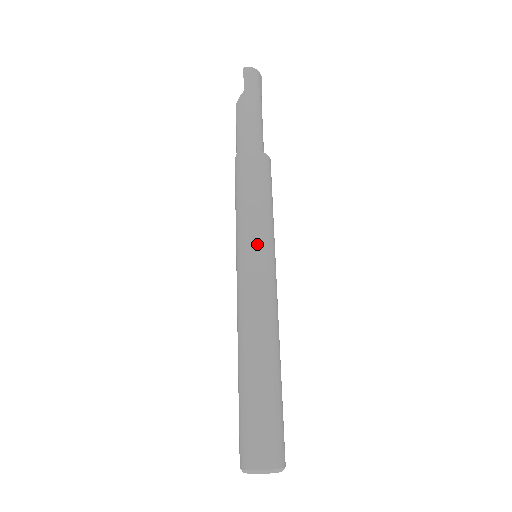
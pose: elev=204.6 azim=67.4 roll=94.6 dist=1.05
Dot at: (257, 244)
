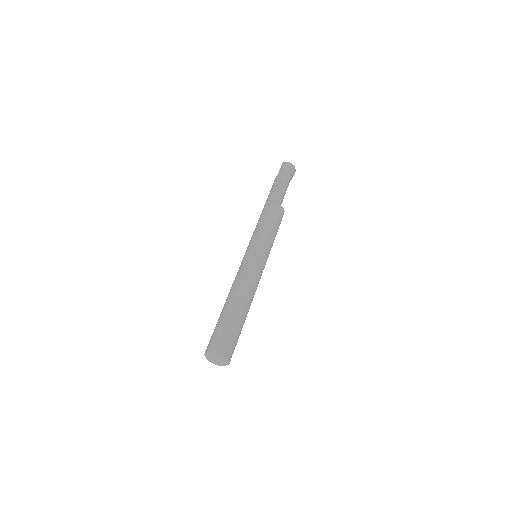
Dot at: (252, 247)
